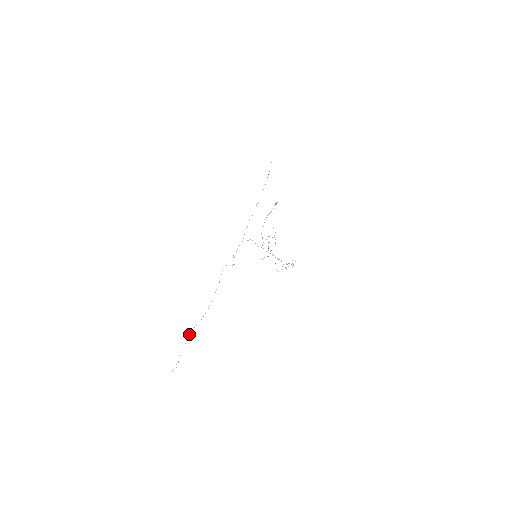
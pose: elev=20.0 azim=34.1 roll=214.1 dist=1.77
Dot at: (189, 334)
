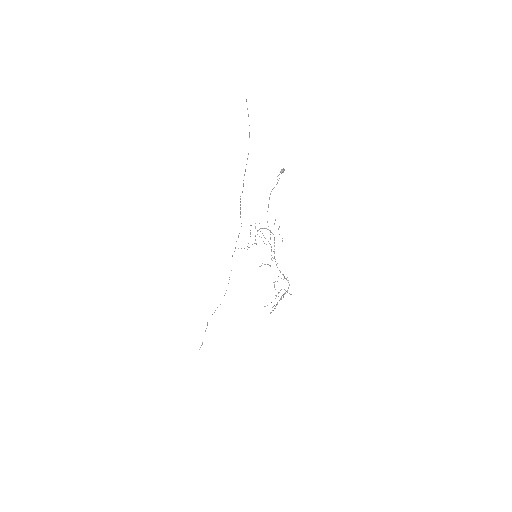
Dot at: occluded
